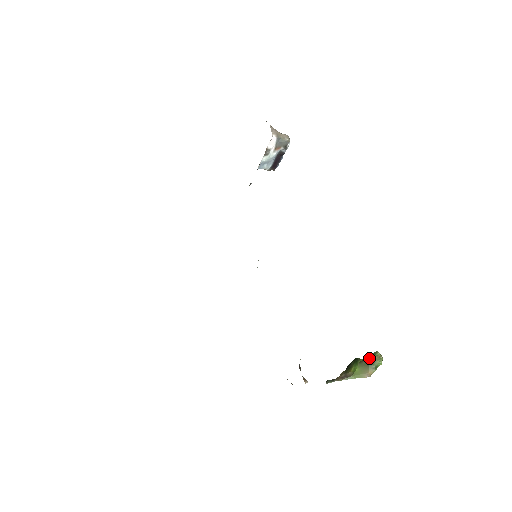
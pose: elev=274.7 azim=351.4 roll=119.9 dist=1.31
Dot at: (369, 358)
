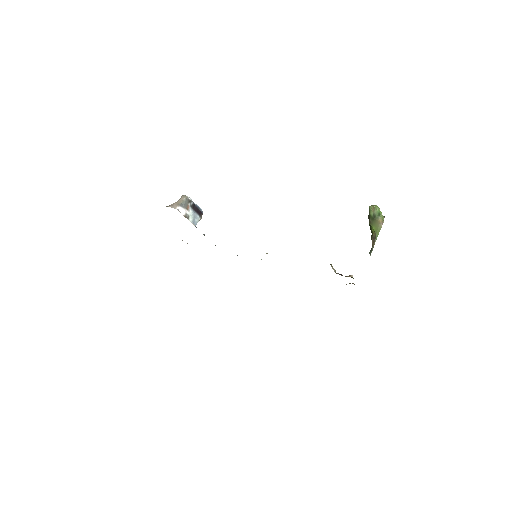
Dot at: (370, 216)
